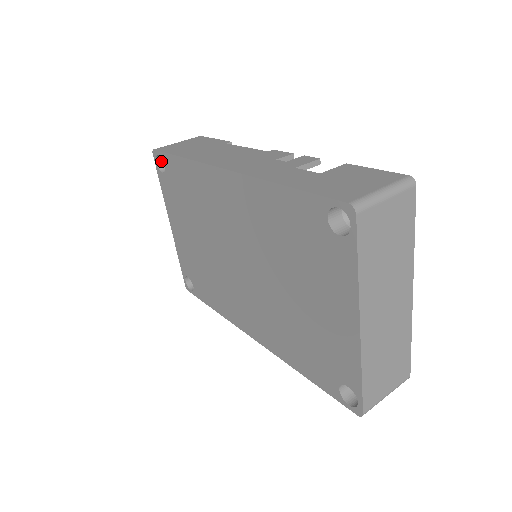
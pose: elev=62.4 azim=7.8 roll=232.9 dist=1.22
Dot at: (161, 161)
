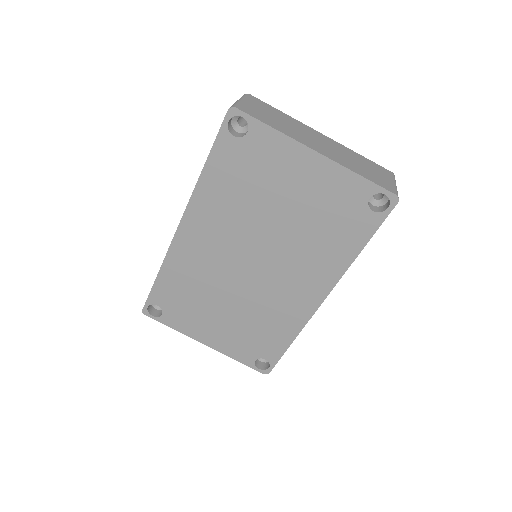
Dot at: (154, 313)
